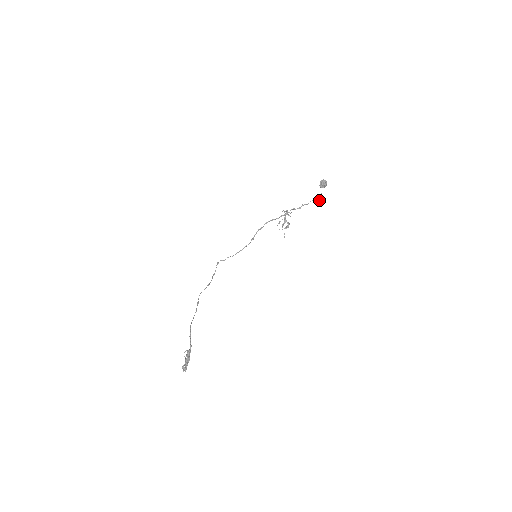
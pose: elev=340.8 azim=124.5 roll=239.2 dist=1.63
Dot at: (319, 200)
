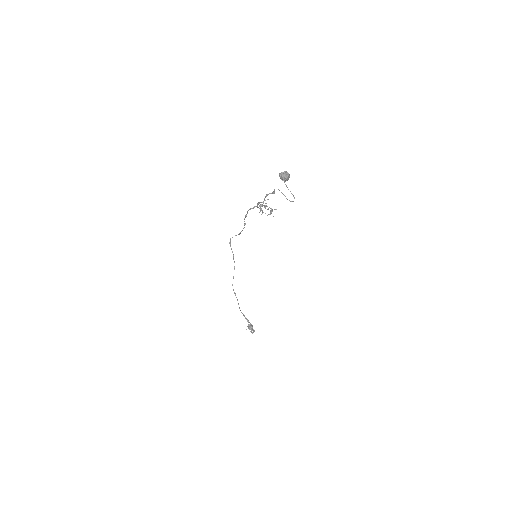
Dot at: occluded
